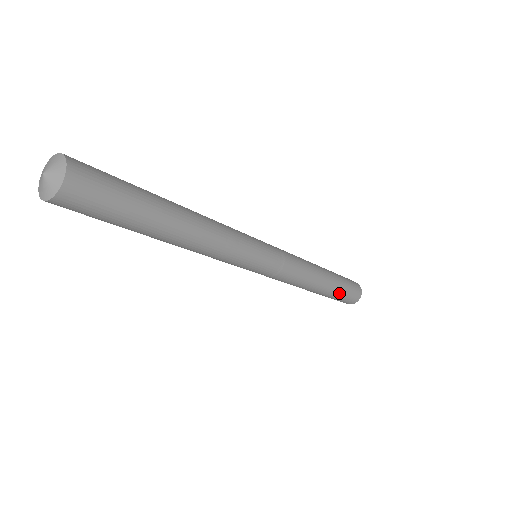
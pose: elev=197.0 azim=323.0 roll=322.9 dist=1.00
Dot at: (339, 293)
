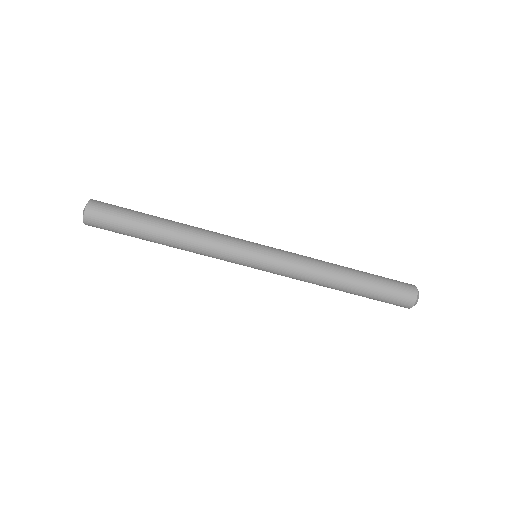
Dot at: (377, 286)
